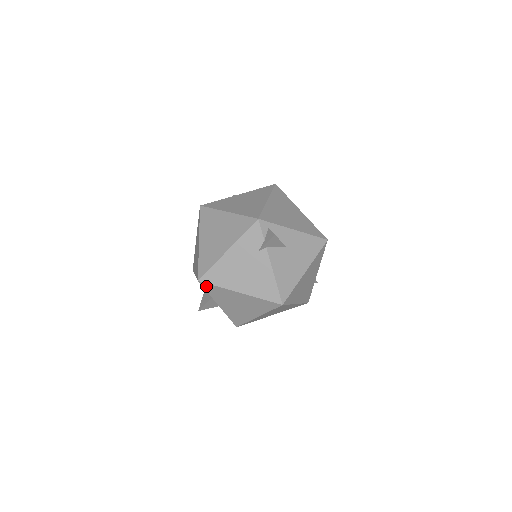
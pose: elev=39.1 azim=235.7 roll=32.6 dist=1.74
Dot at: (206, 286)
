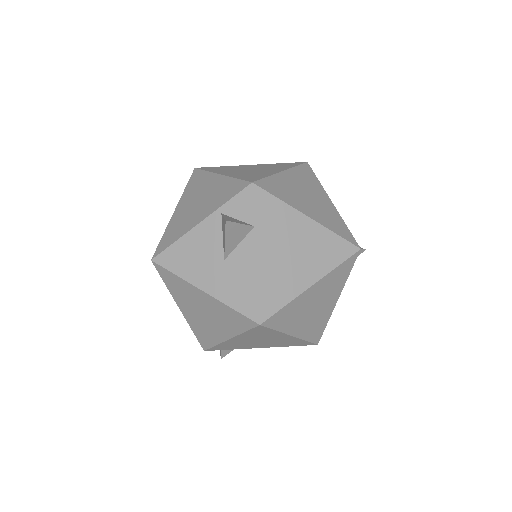
Dot at: occluded
